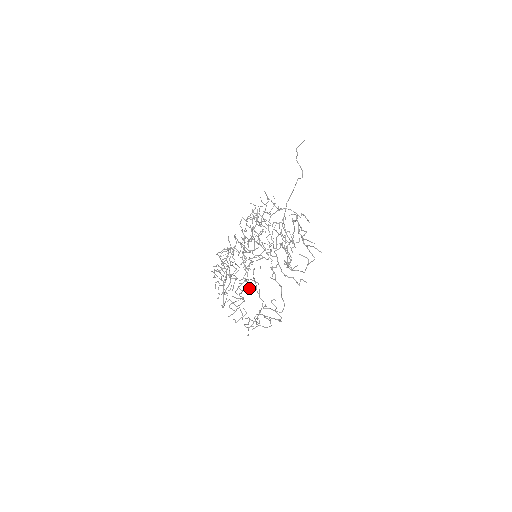
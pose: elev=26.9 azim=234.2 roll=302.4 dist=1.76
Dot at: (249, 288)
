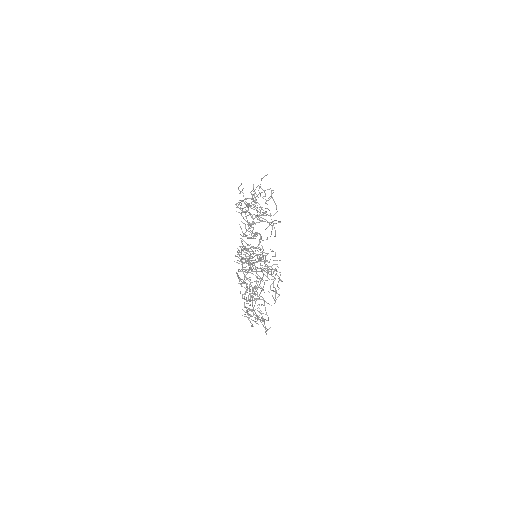
Dot at: (244, 252)
